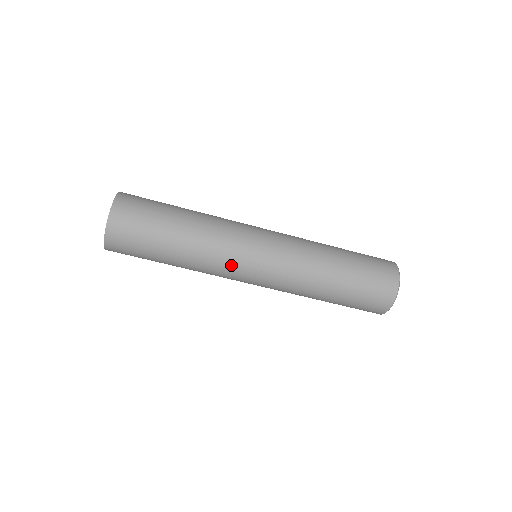
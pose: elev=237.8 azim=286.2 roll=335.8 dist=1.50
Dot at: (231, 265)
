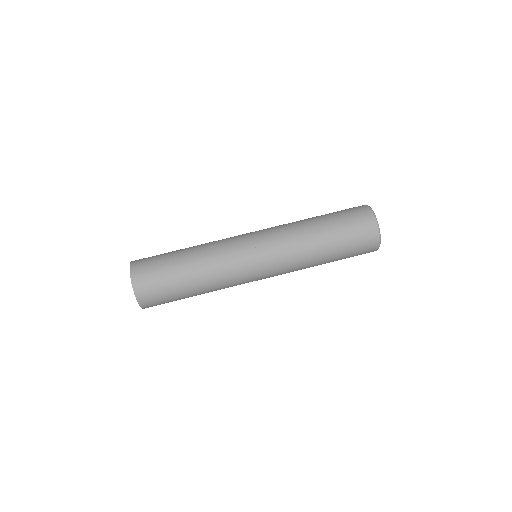
Dot at: (230, 239)
